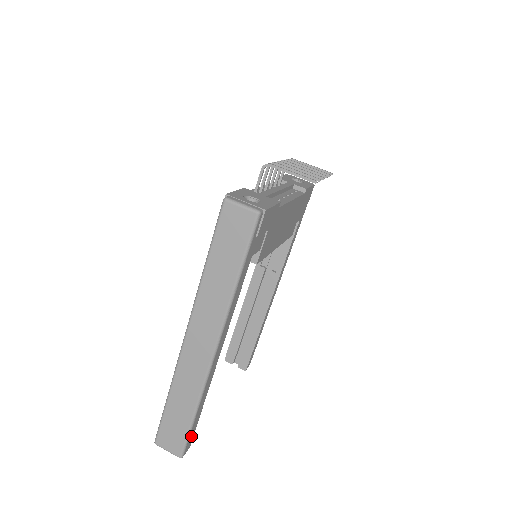
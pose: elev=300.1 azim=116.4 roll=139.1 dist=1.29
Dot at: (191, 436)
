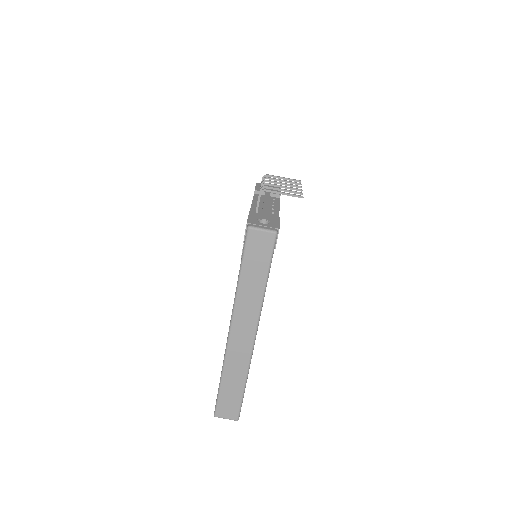
Dot at: occluded
